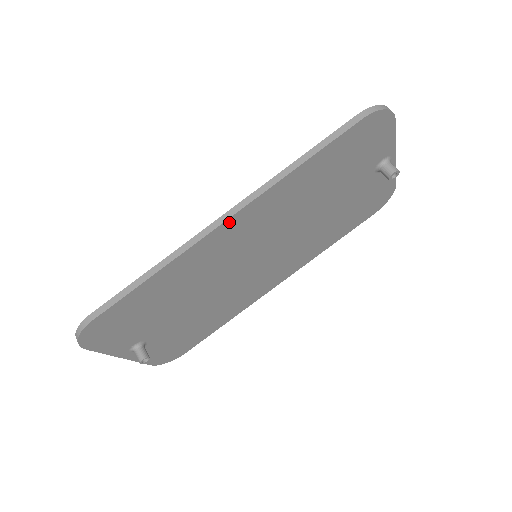
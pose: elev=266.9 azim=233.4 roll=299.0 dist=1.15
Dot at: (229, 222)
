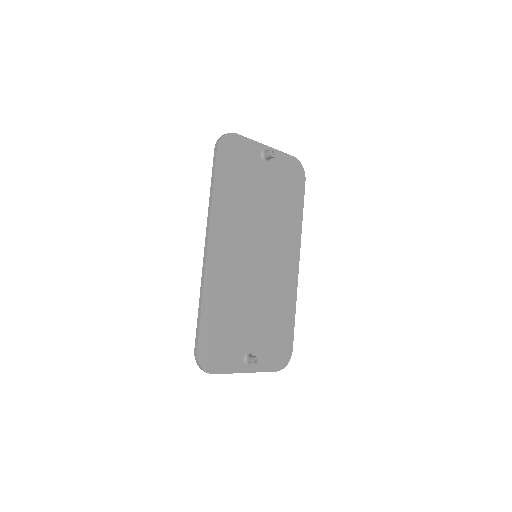
Dot at: (210, 246)
